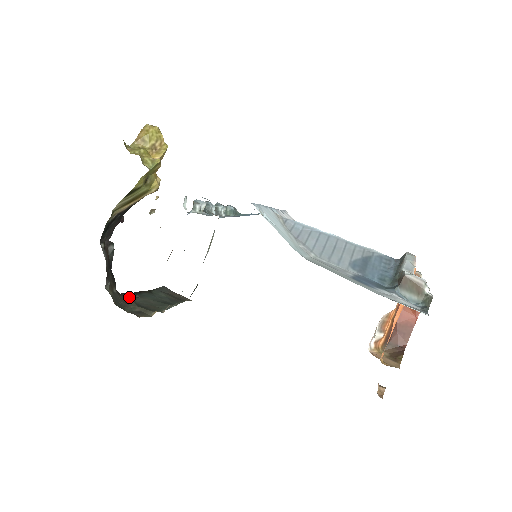
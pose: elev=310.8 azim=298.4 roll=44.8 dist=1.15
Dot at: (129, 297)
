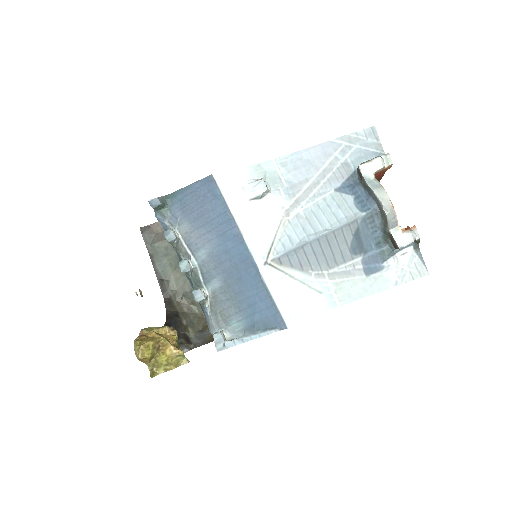
Dot at: (168, 292)
